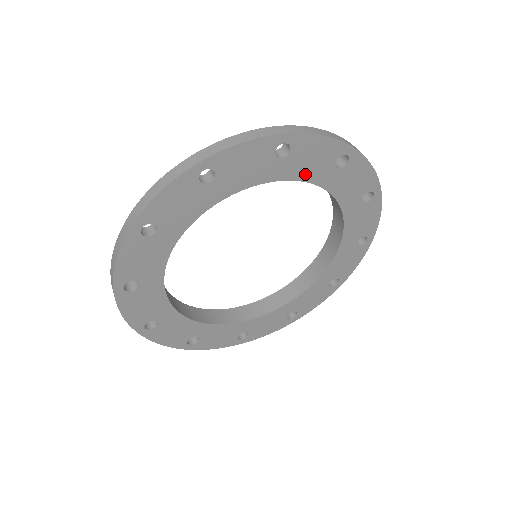
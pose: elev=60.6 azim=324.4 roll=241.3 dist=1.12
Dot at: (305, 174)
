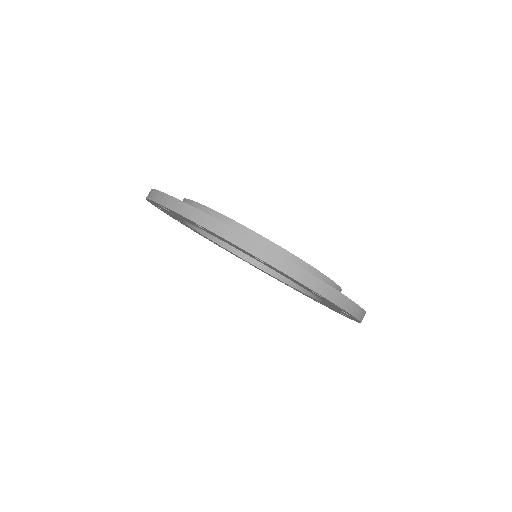
Dot at: (235, 247)
